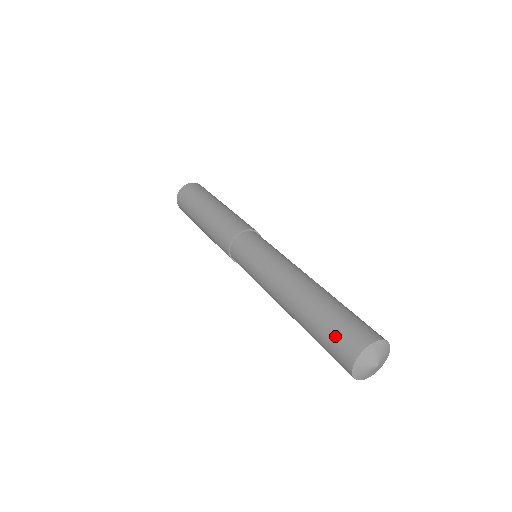
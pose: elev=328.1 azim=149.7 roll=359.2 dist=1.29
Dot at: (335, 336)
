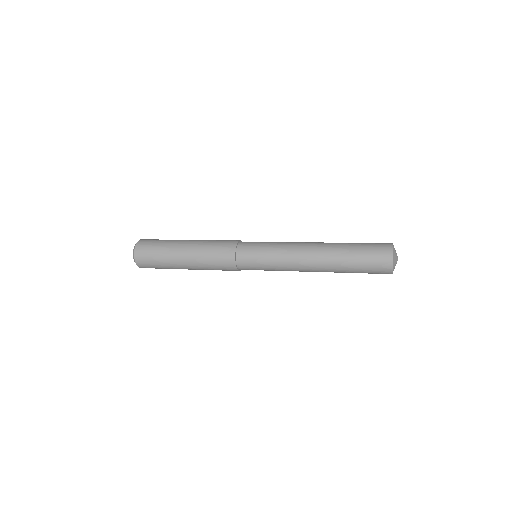
Dot at: (371, 253)
